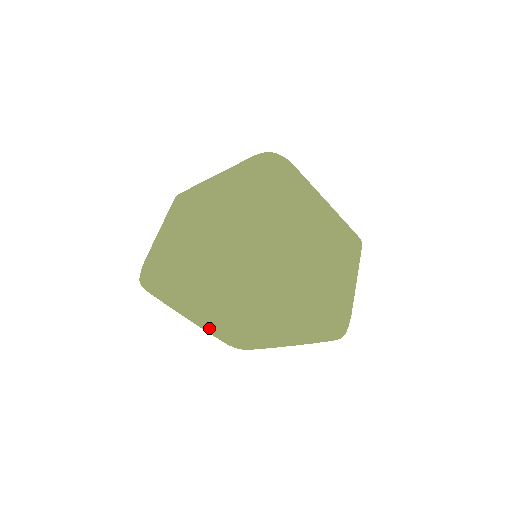
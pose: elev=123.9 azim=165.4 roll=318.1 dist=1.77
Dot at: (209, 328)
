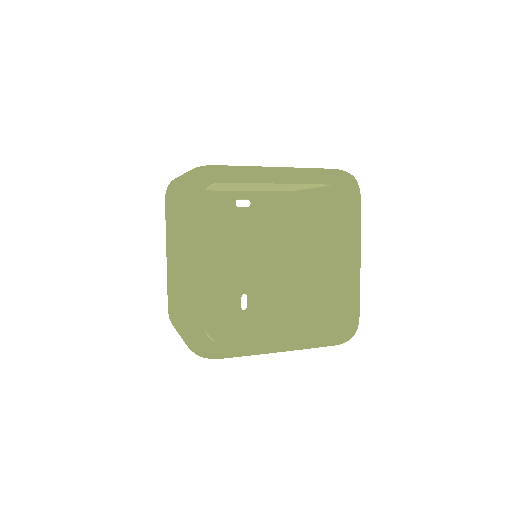
Dot at: (199, 294)
